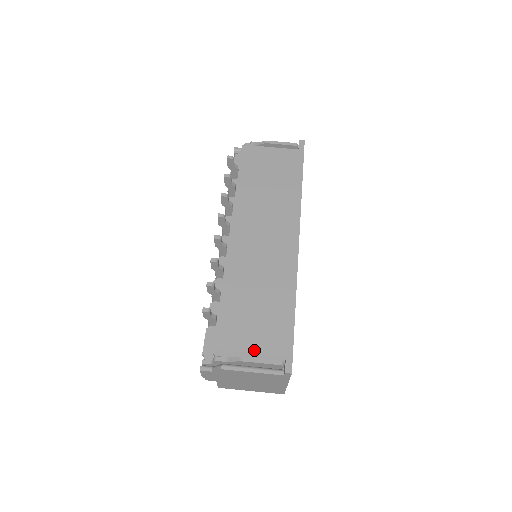
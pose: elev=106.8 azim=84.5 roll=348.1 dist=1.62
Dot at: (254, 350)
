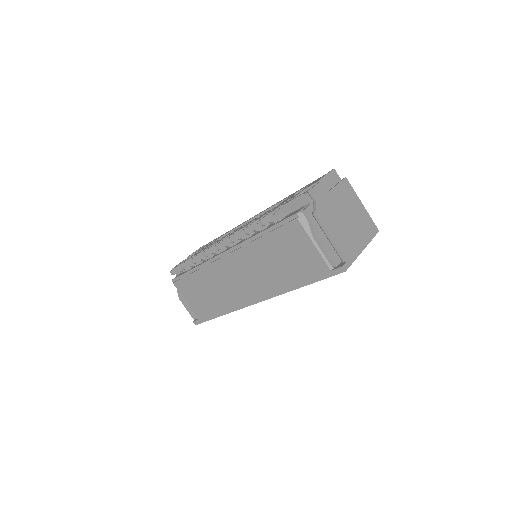
Dot at: (188, 302)
